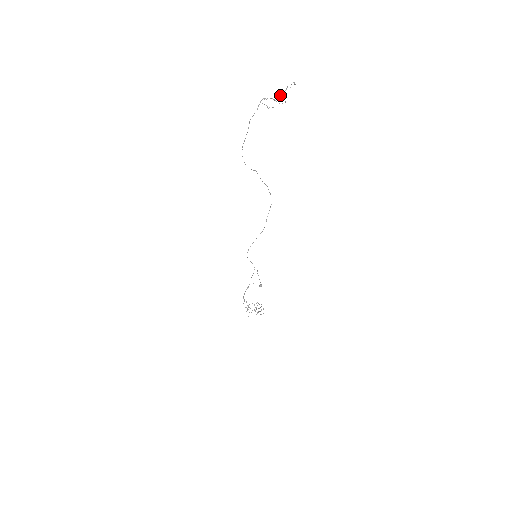
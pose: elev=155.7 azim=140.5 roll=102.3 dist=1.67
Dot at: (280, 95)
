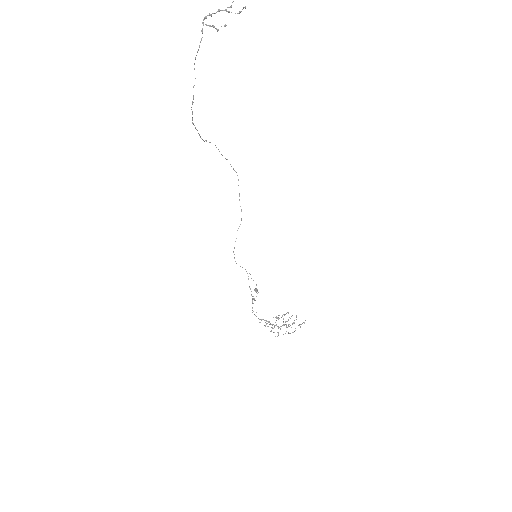
Dot at: out of frame
